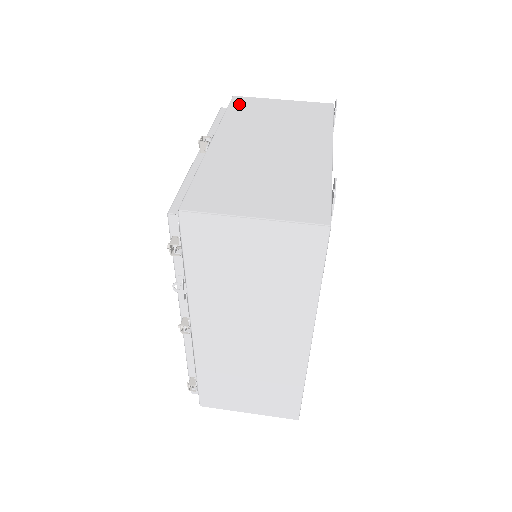
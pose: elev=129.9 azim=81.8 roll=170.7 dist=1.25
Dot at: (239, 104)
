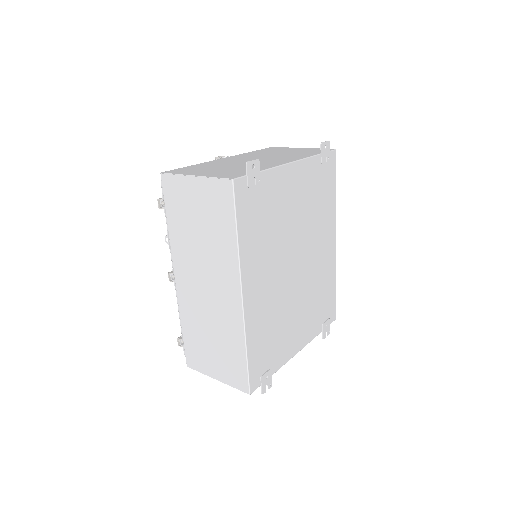
Dot at: (268, 149)
